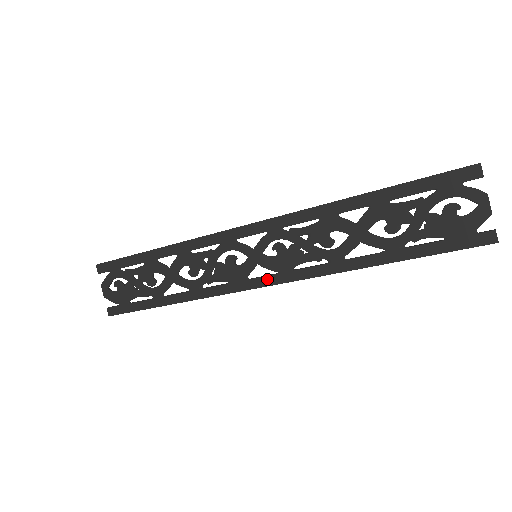
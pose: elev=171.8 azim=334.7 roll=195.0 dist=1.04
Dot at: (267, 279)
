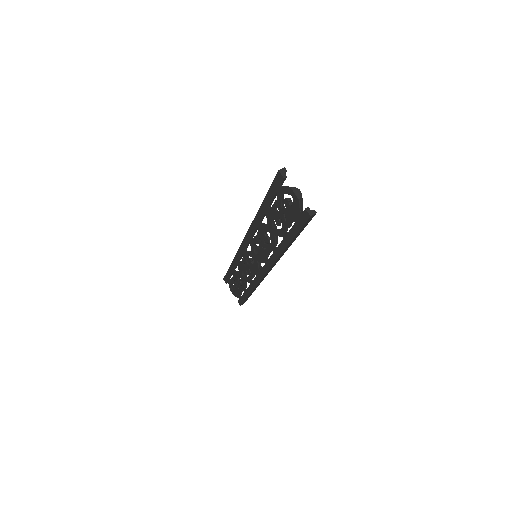
Dot at: (264, 269)
